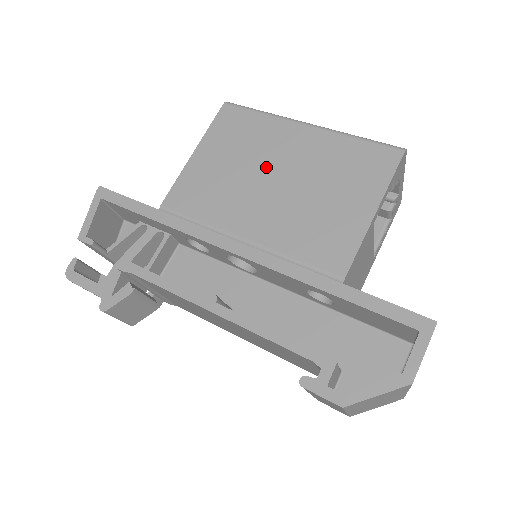
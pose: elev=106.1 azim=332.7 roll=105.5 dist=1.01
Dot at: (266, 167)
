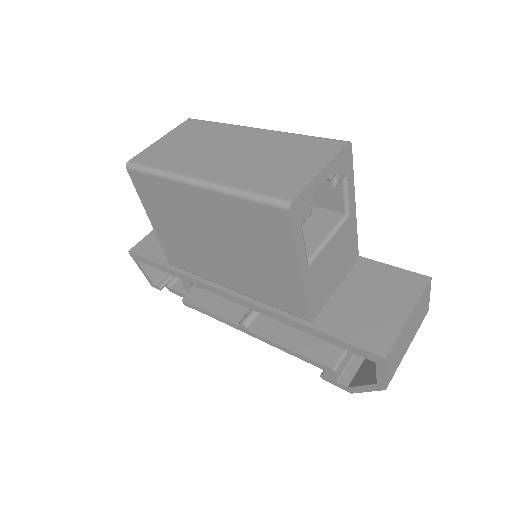
Dot at: (201, 232)
